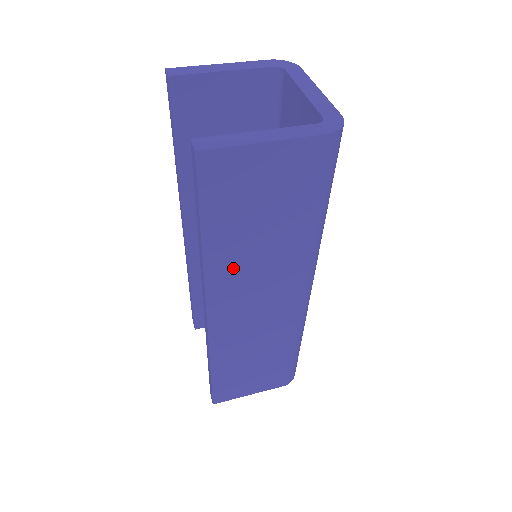
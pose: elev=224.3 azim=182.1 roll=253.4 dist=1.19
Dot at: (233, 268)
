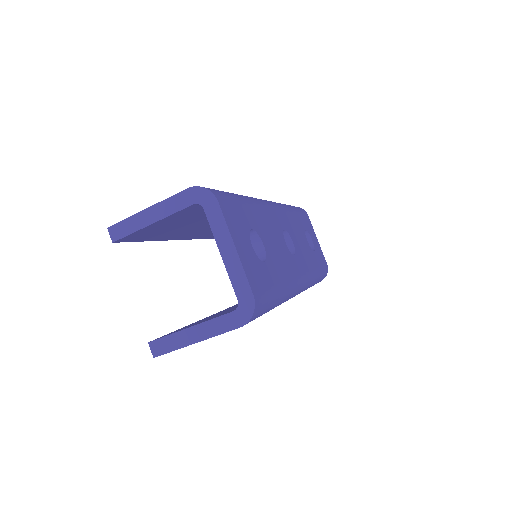
Dot at: occluded
